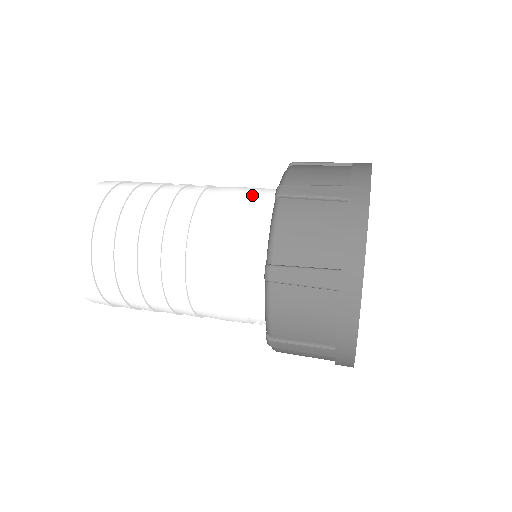
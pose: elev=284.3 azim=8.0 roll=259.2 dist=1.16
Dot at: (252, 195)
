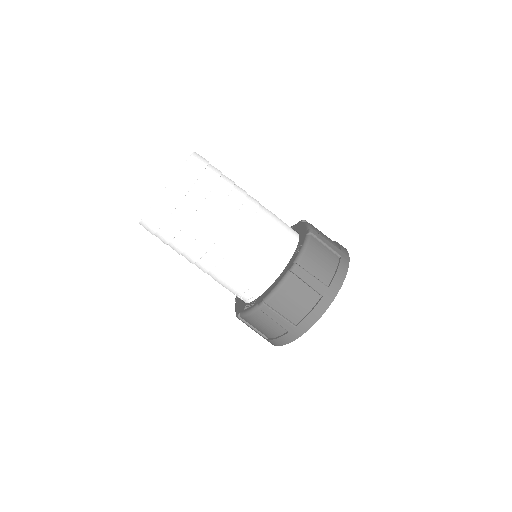
Dot at: (285, 223)
